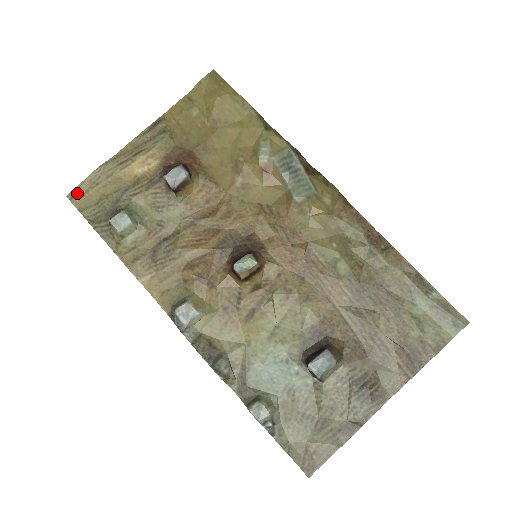
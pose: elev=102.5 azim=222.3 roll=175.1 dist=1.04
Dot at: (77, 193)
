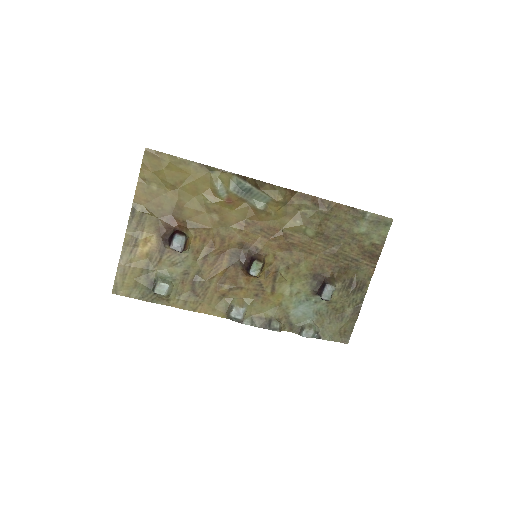
Dot at: (117, 287)
